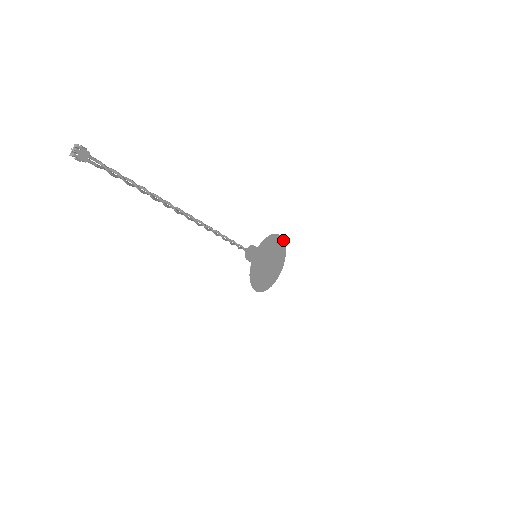
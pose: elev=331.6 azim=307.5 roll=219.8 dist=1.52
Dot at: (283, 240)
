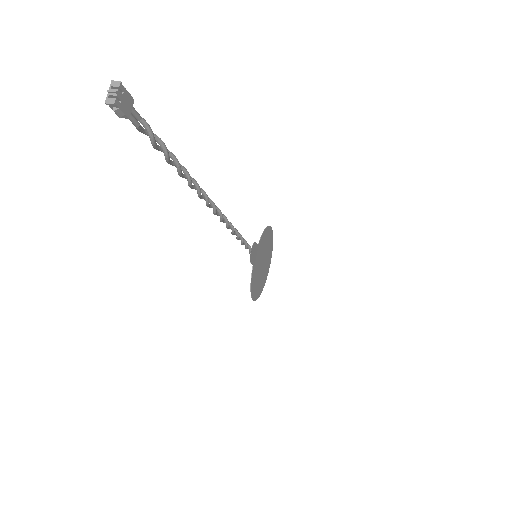
Dot at: (272, 233)
